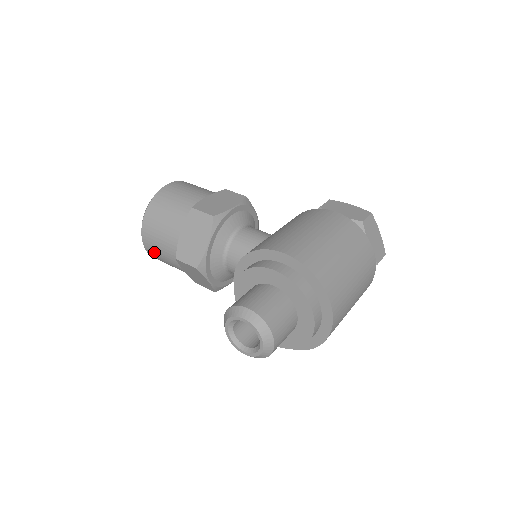
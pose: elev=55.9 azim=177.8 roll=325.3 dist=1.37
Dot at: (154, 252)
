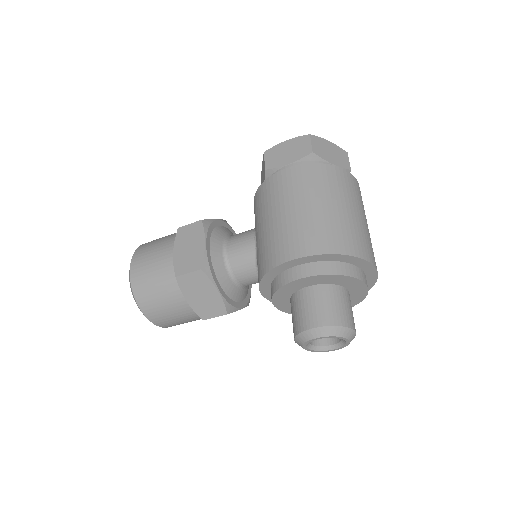
Dot at: occluded
